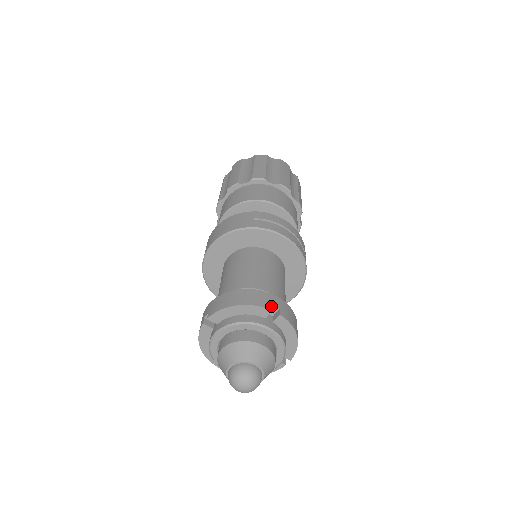
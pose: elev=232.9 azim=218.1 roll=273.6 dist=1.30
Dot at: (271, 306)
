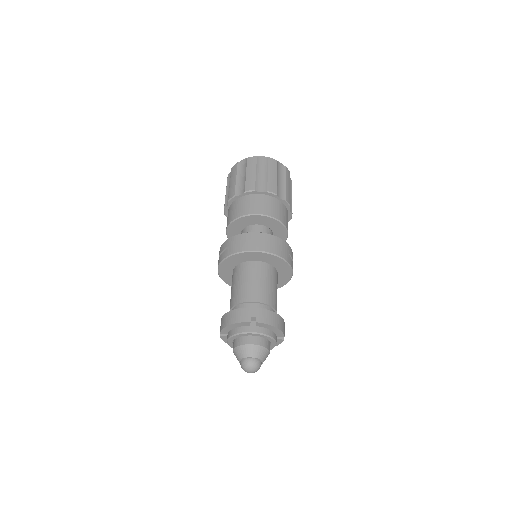
Dot at: occluded
